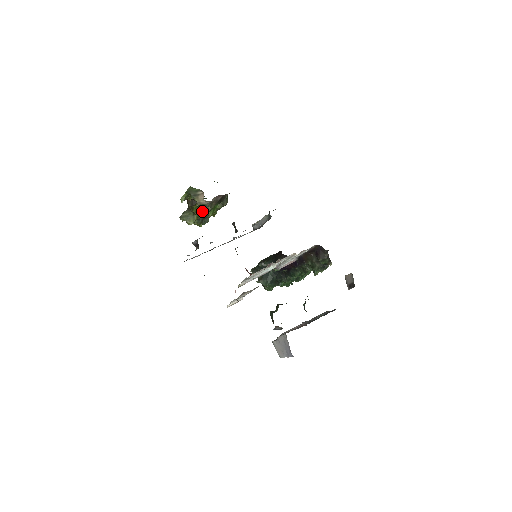
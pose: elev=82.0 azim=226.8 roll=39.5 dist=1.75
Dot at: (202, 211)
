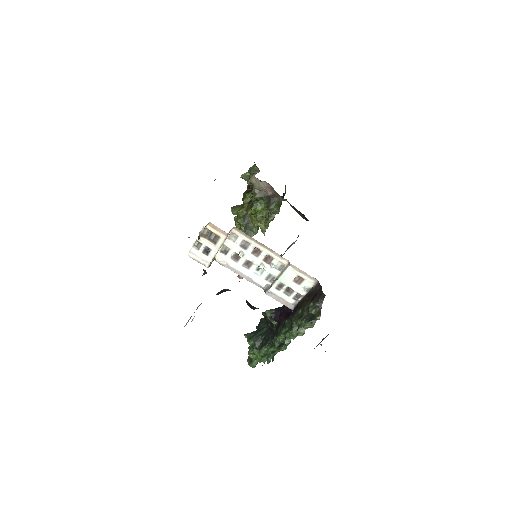
Dot at: (250, 204)
